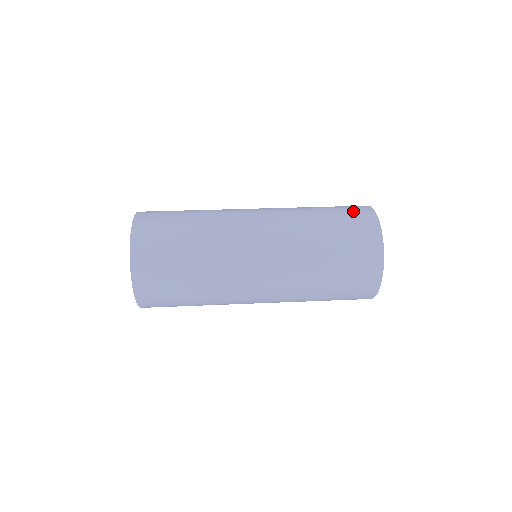
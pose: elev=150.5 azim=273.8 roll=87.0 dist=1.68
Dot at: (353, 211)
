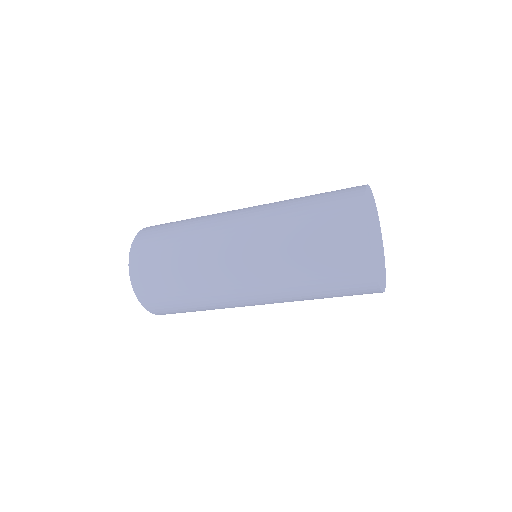
Dot at: occluded
